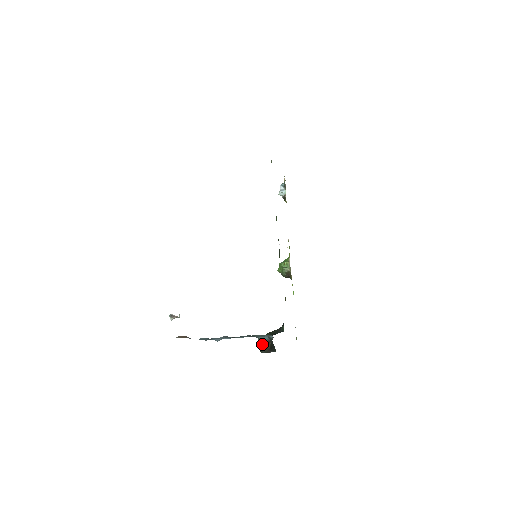
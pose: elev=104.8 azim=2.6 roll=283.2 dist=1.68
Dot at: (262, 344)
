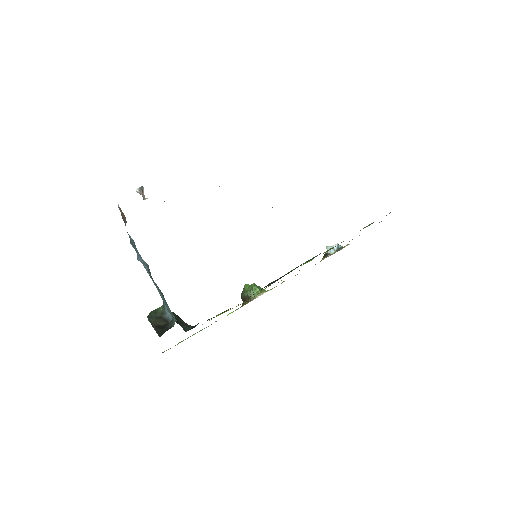
Dot at: (159, 313)
